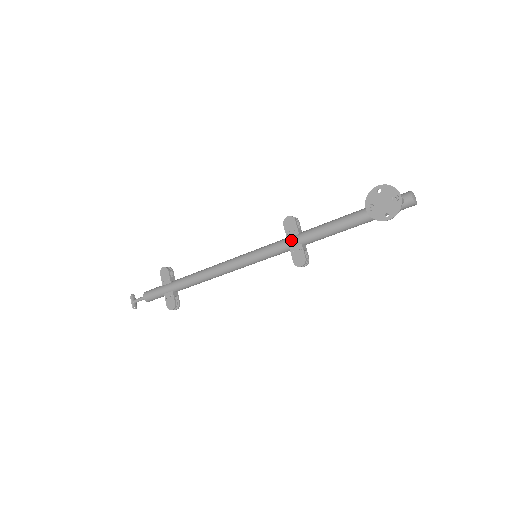
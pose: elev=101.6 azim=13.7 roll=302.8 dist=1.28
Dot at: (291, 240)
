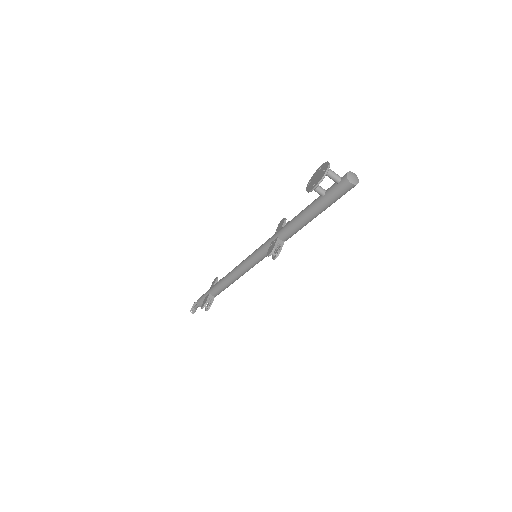
Dot at: (274, 235)
